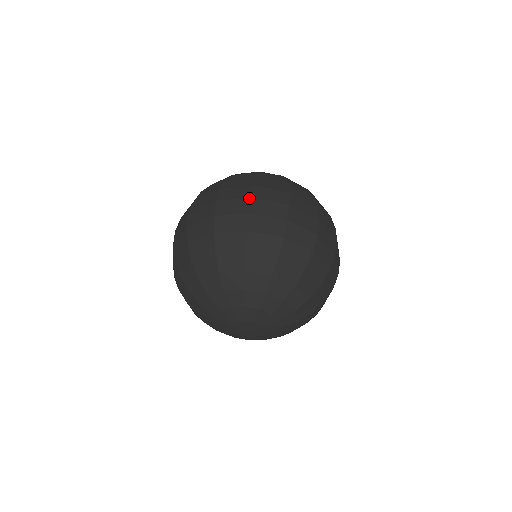
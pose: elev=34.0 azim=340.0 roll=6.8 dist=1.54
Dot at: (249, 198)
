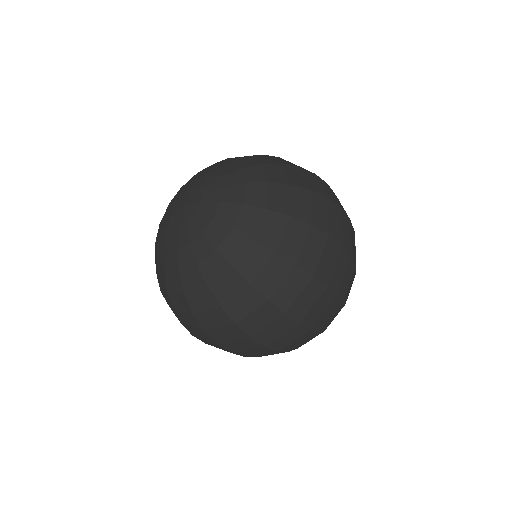
Dot at: occluded
